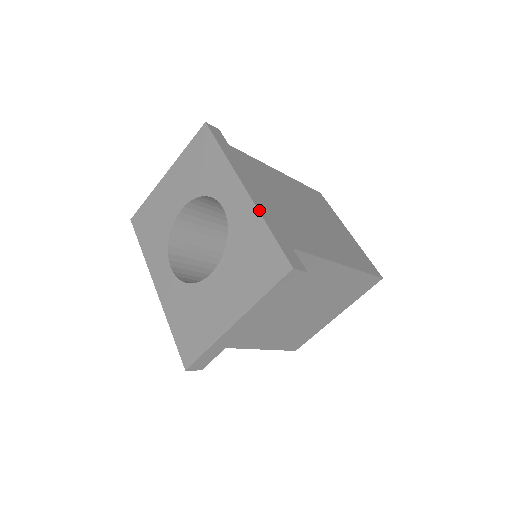
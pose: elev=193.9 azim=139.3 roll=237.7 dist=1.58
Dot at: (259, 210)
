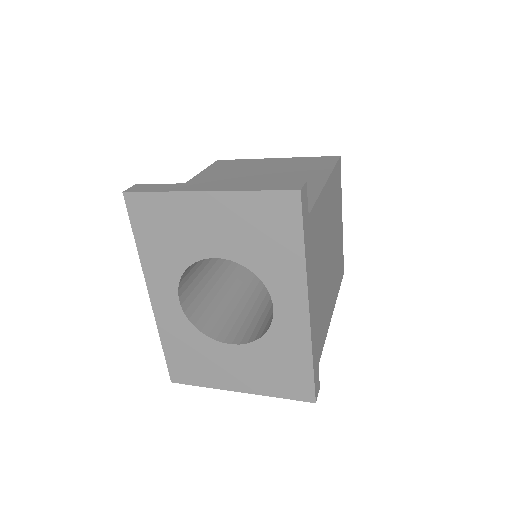
Dot at: (312, 342)
